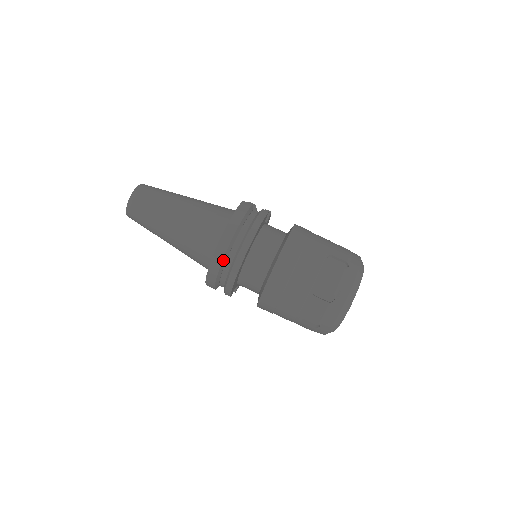
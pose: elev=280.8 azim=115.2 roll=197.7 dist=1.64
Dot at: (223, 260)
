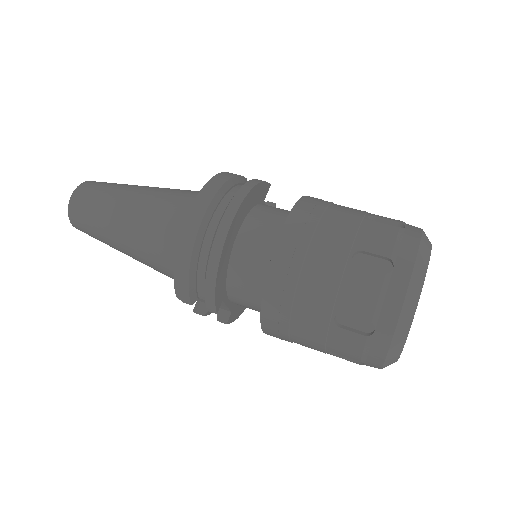
Dot at: (200, 229)
